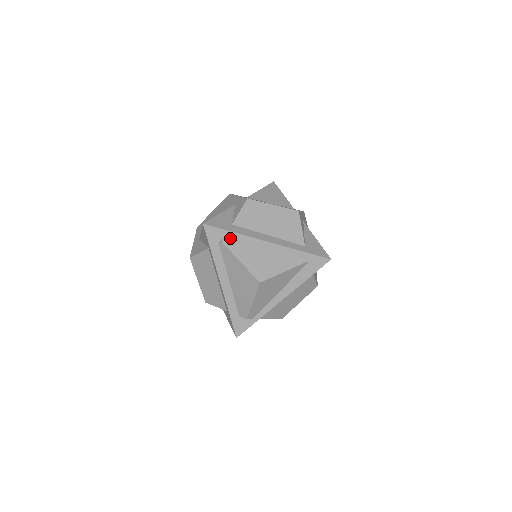
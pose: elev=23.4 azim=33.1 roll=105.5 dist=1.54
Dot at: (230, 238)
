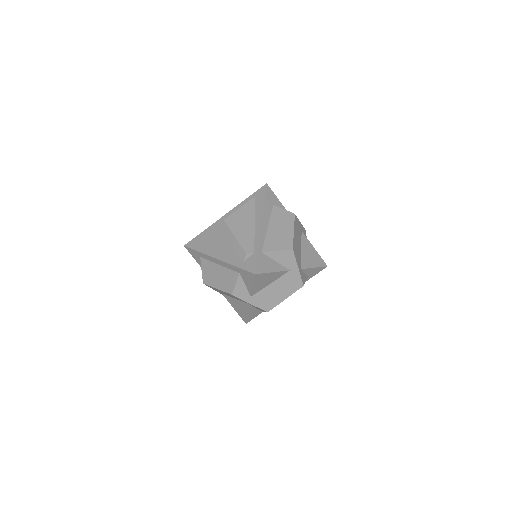
Dot at: occluded
